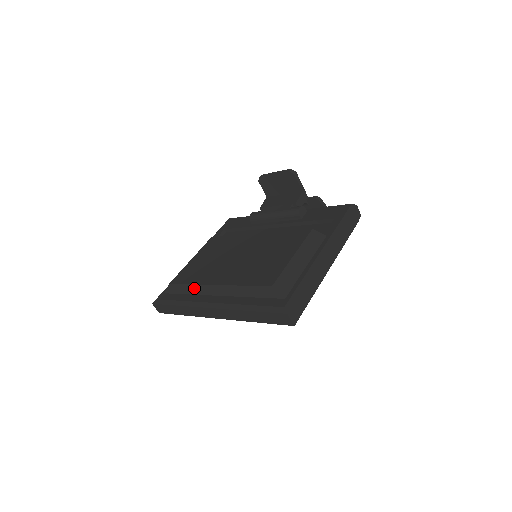
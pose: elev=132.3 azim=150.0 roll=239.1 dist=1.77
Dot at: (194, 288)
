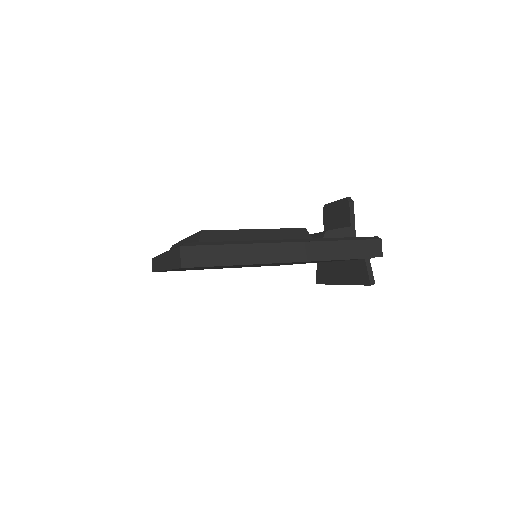
Dot at: (177, 245)
